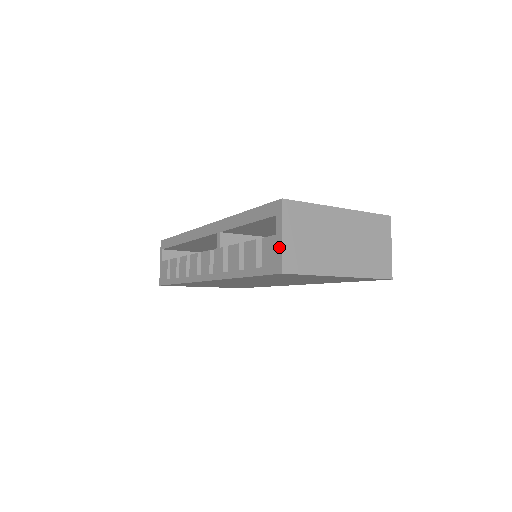
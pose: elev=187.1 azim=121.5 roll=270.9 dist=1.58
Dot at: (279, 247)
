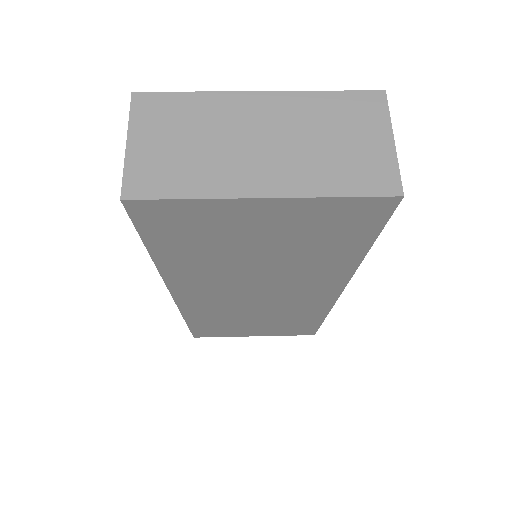
Dot at: (126, 163)
